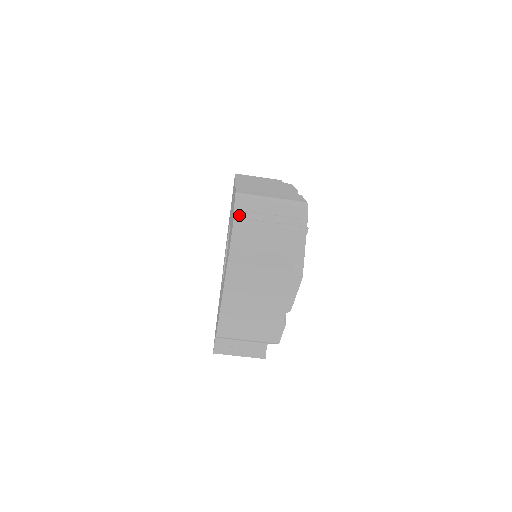
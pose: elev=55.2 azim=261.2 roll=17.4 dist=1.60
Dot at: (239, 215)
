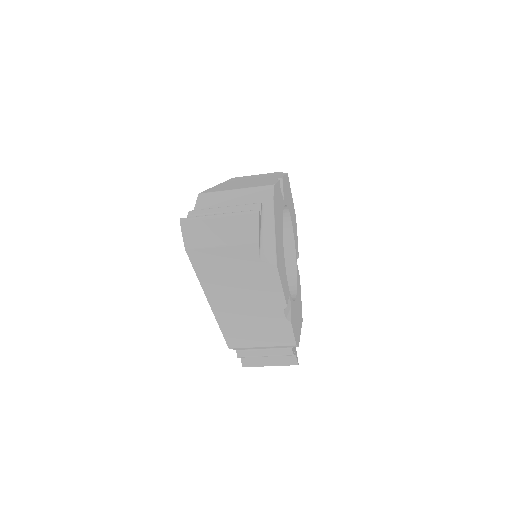
Dot at: (193, 215)
